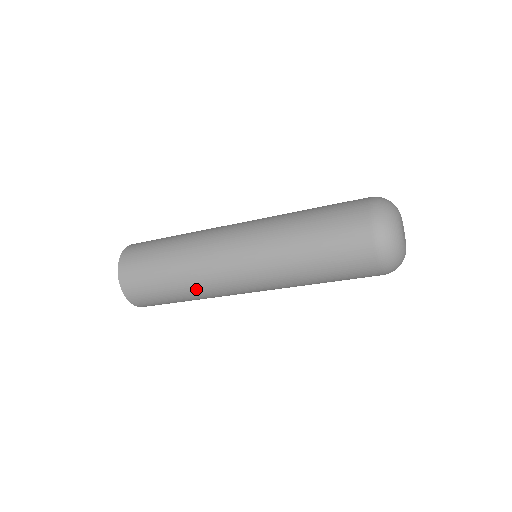
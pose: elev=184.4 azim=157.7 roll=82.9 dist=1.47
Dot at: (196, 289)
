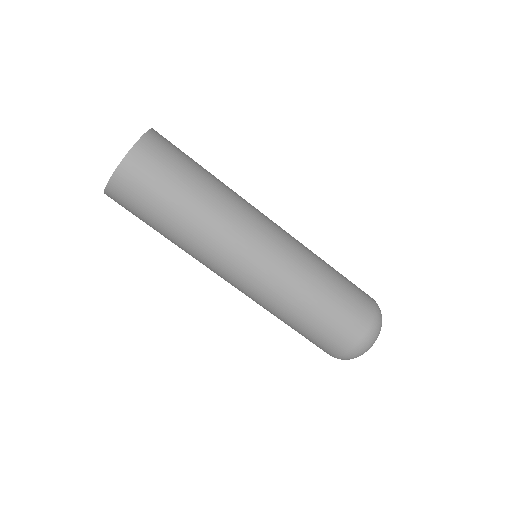
Dot at: (193, 241)
